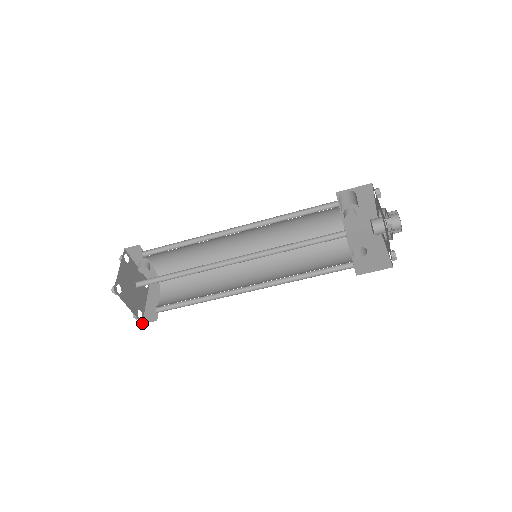
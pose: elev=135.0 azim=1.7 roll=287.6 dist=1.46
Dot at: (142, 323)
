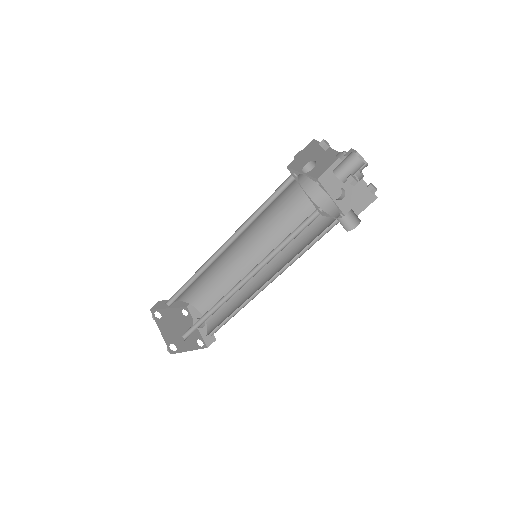
Dot at: occluded
